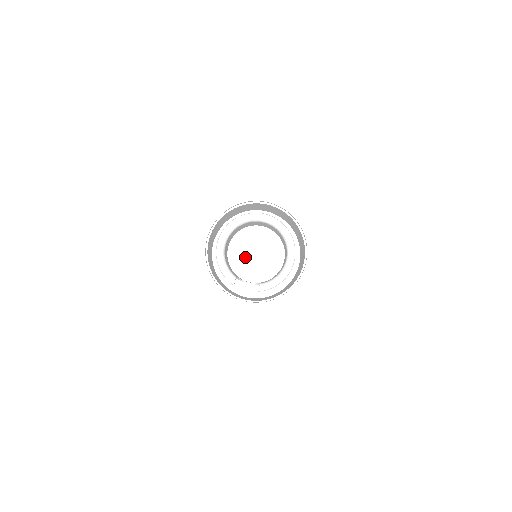
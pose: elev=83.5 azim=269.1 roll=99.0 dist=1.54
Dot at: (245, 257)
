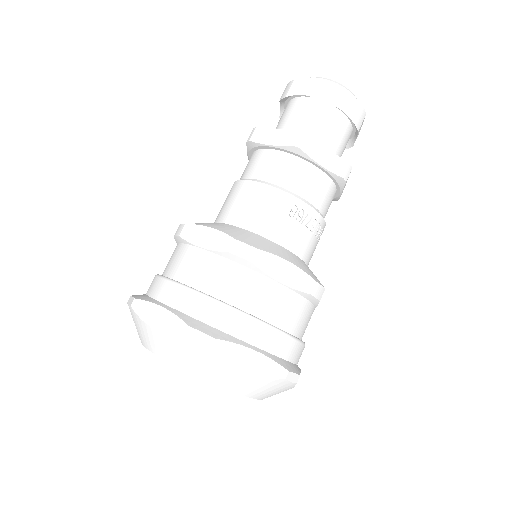
Dot at: occluded
